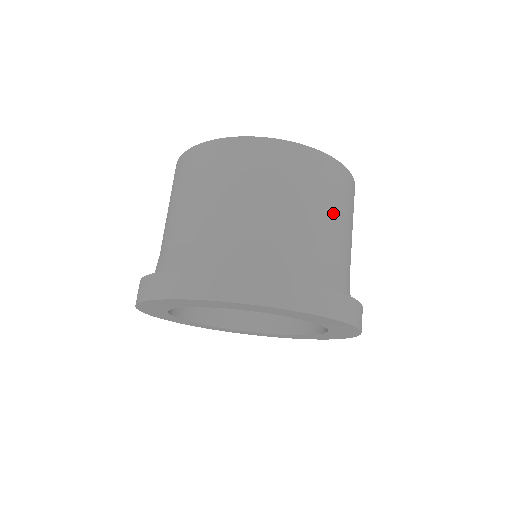
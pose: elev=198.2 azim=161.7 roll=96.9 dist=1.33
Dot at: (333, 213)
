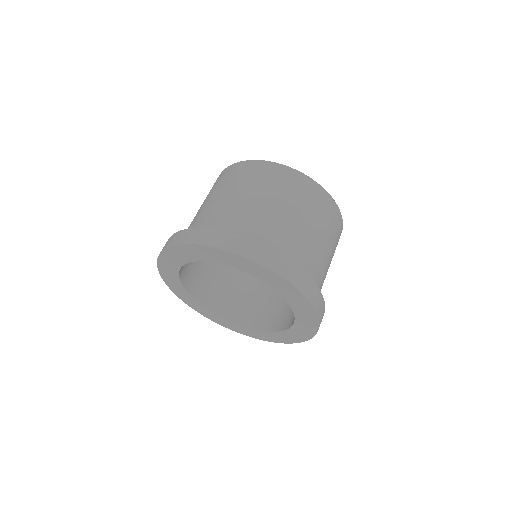
Dot at: (332, 256)
